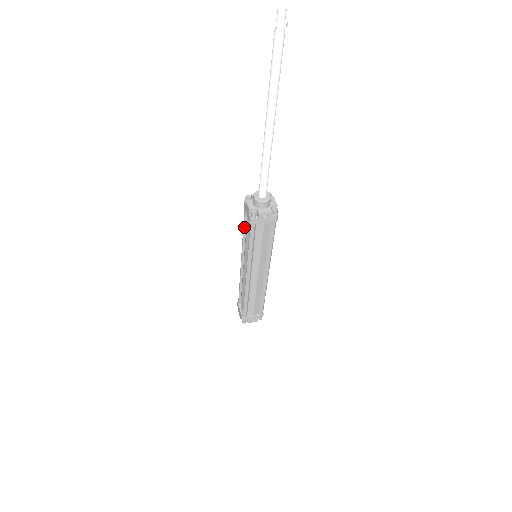
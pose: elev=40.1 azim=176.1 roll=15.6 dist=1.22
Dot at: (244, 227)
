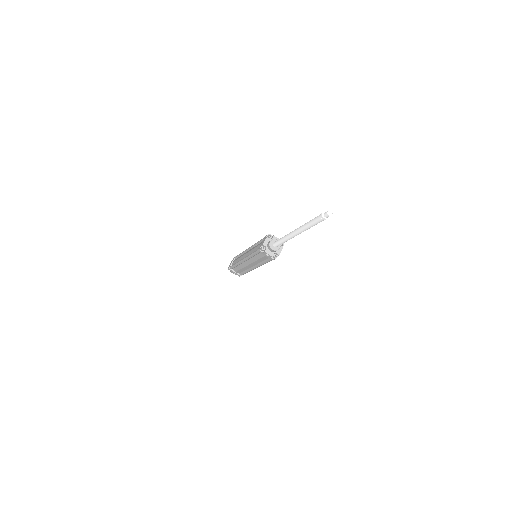
Dot at: (260, 242)
